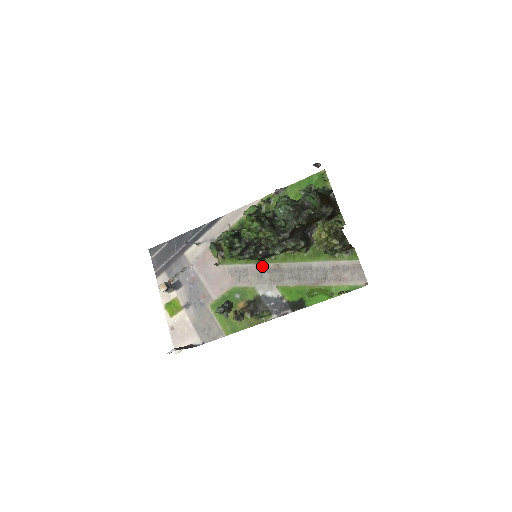
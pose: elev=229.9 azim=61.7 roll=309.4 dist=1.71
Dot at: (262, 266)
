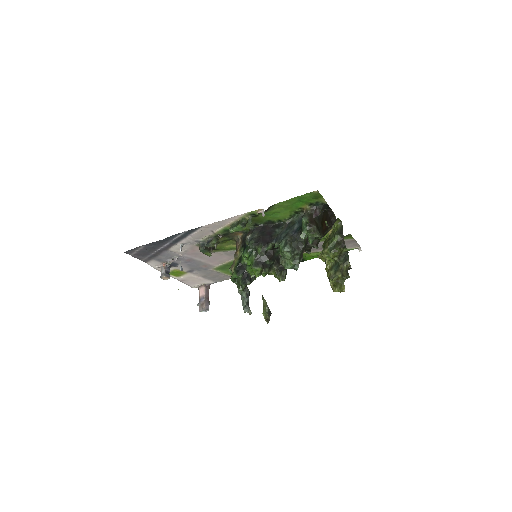
Dot at: occluded
